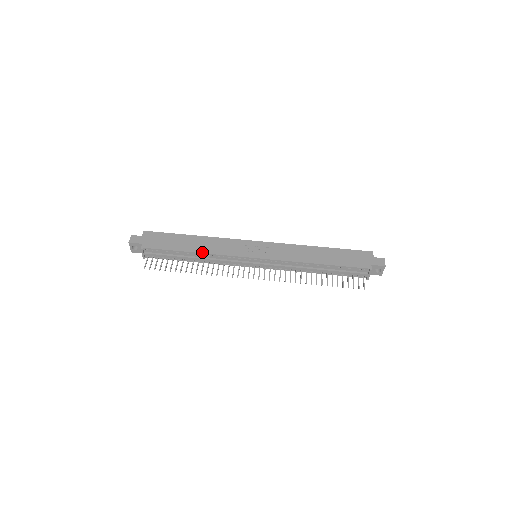
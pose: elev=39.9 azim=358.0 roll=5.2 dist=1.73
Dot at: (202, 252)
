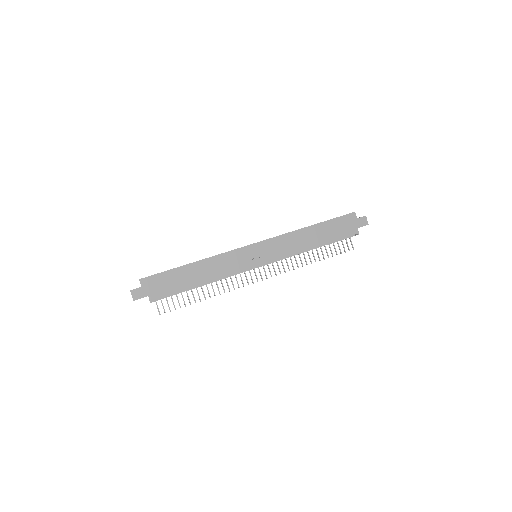
Dot at: (211, 280)
